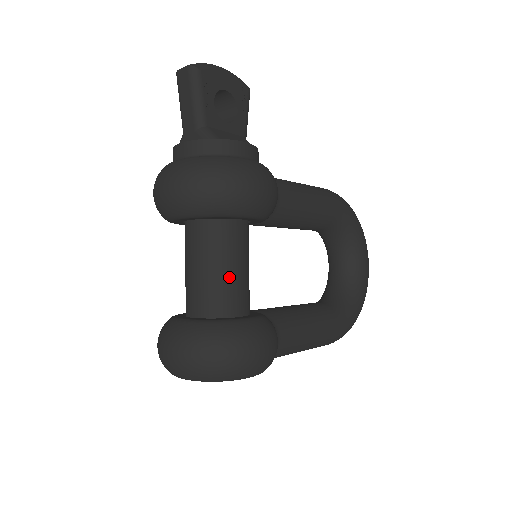
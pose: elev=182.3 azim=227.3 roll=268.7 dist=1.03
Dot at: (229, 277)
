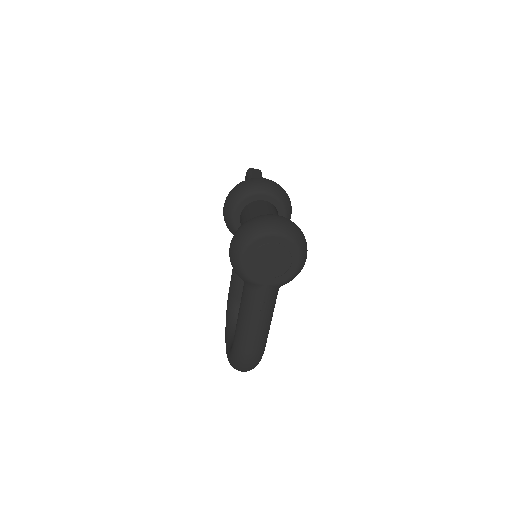
Dot at: occluded
